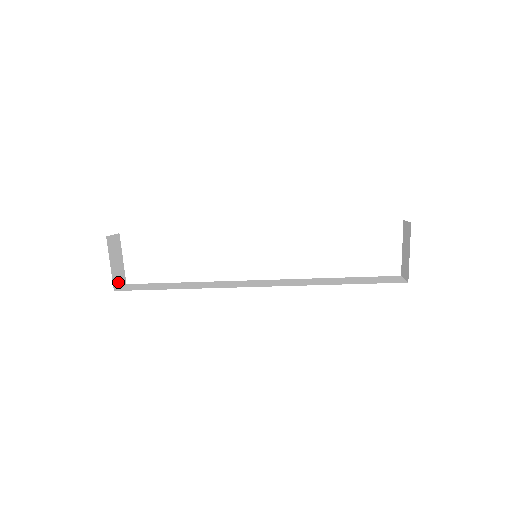
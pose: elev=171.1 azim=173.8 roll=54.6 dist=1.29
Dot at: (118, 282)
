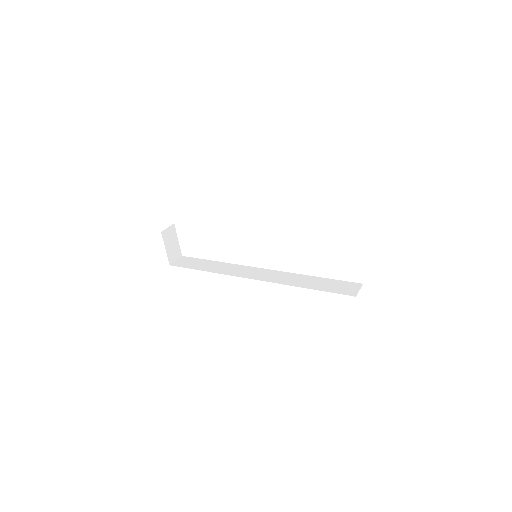
Dot at: (174, 258)
